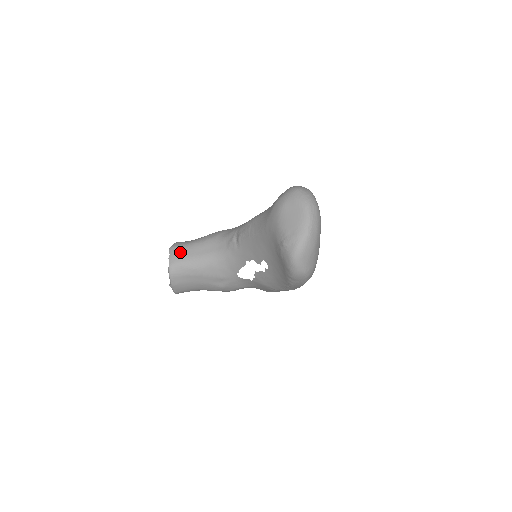
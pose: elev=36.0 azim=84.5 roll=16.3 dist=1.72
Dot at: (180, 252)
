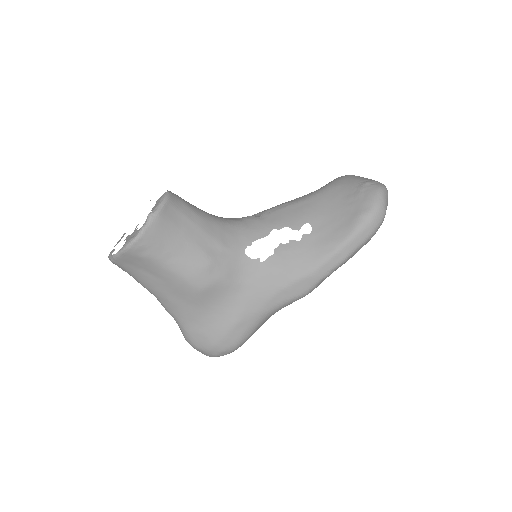
Dot at: occluded
